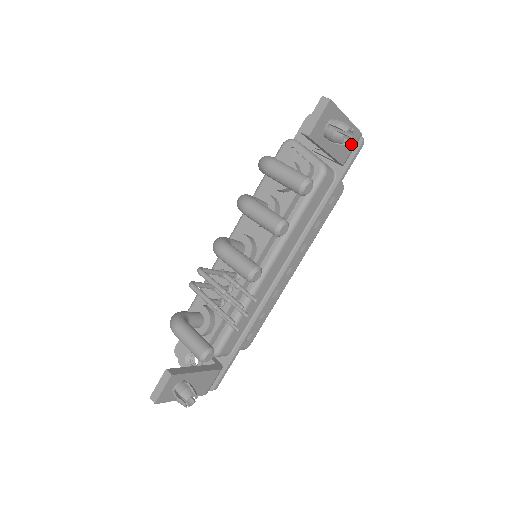
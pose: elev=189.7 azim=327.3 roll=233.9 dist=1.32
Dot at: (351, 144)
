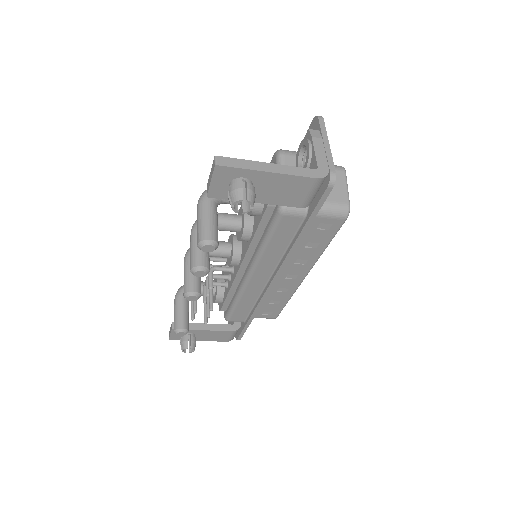
Dot at: (302, 190)
